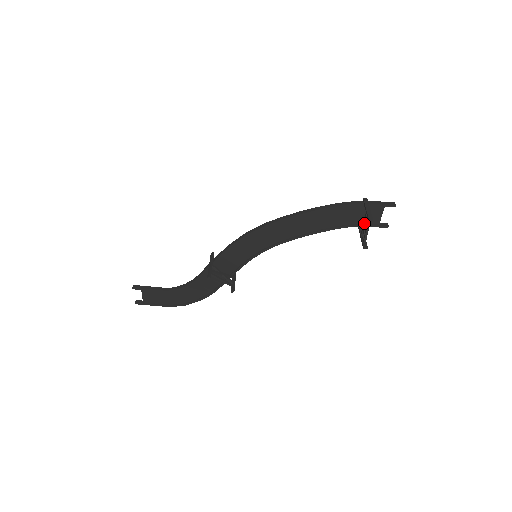
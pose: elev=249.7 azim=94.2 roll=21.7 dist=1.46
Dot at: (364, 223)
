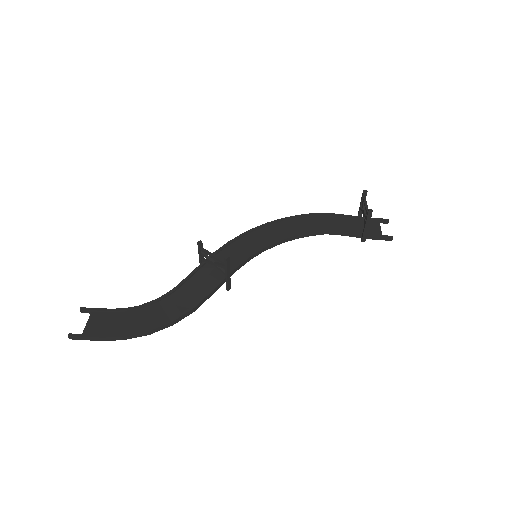
Dot at: (363, 213)
